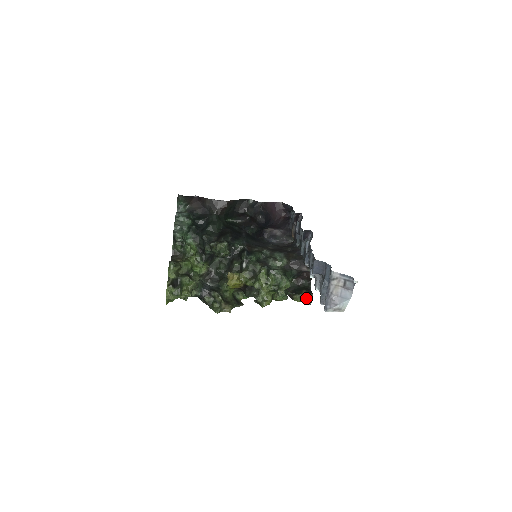
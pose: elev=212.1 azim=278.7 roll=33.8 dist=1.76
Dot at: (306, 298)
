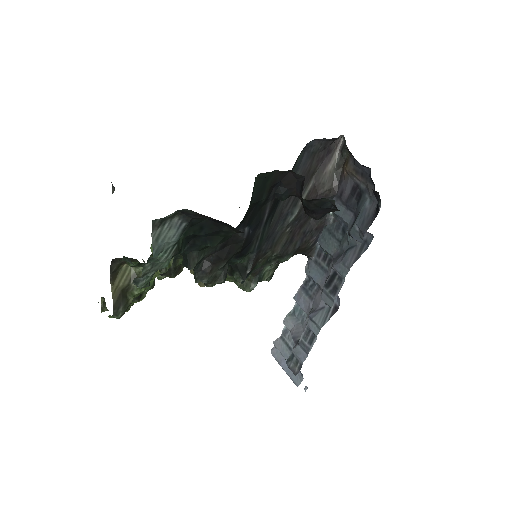
Dot at: occluded
